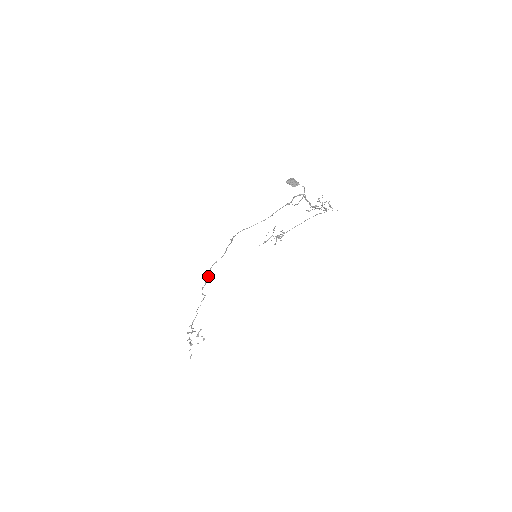
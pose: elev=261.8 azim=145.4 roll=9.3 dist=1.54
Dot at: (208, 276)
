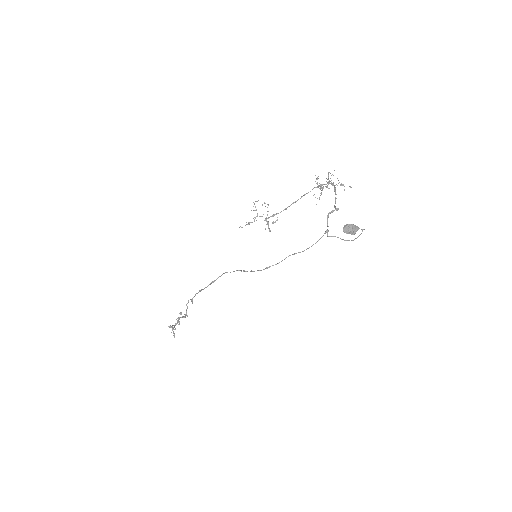
Dot at: (199, 291)
